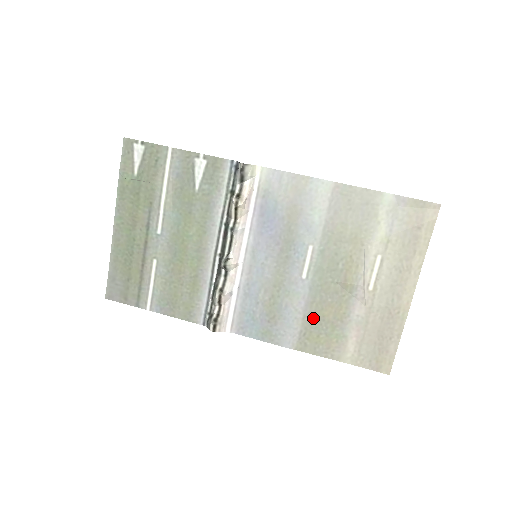
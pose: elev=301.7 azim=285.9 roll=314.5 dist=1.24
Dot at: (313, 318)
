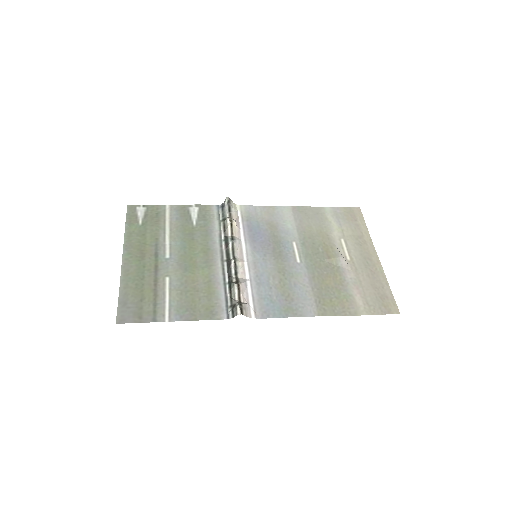
Dot at: (320, 288)
